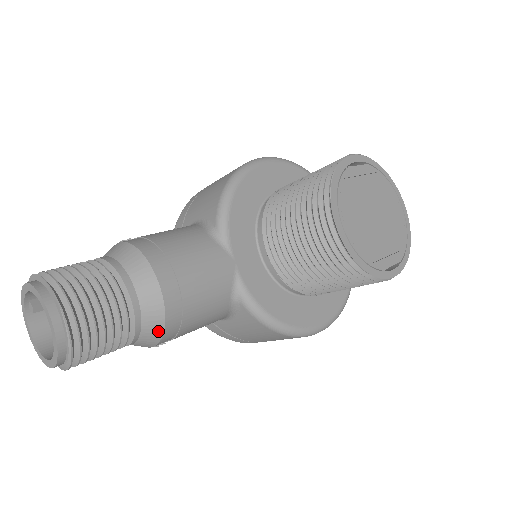
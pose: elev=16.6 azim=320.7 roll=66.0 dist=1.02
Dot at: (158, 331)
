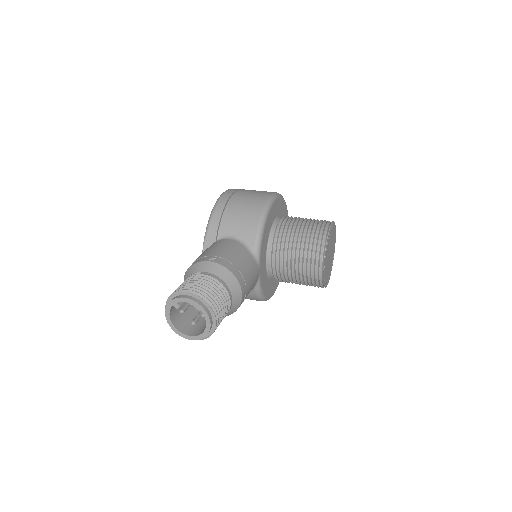
Dot at: (230, 314)
